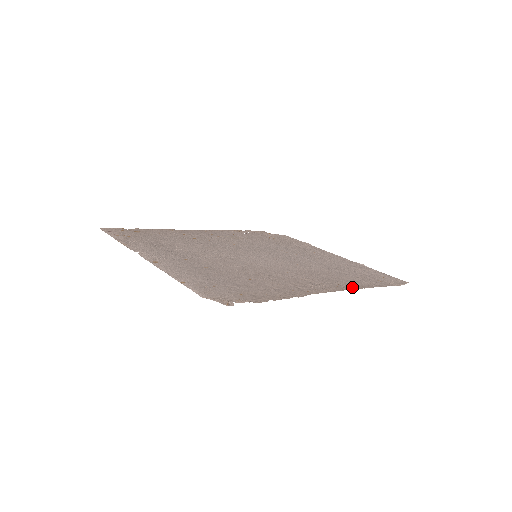
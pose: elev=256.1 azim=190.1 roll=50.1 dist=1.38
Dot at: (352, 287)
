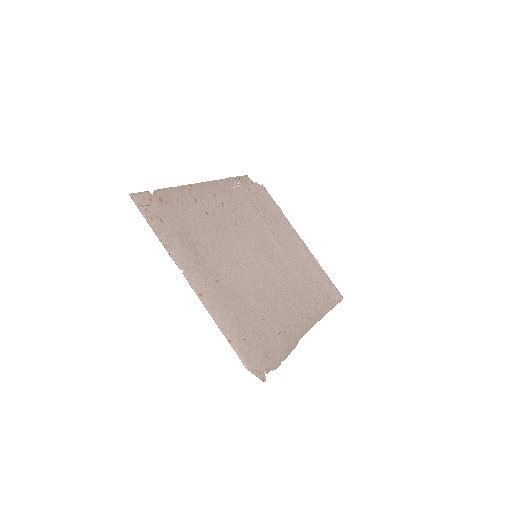
Dot at: (317, 317)
